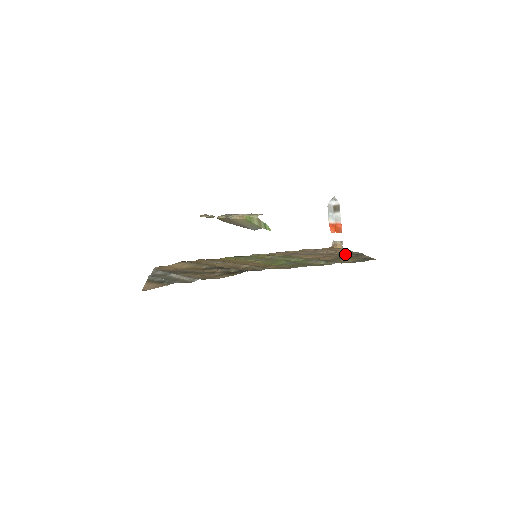
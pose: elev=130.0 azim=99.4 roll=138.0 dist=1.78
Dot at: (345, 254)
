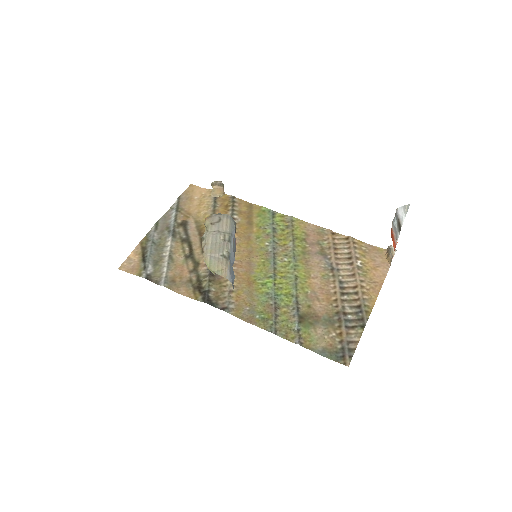
Dot at: (355, 304)
